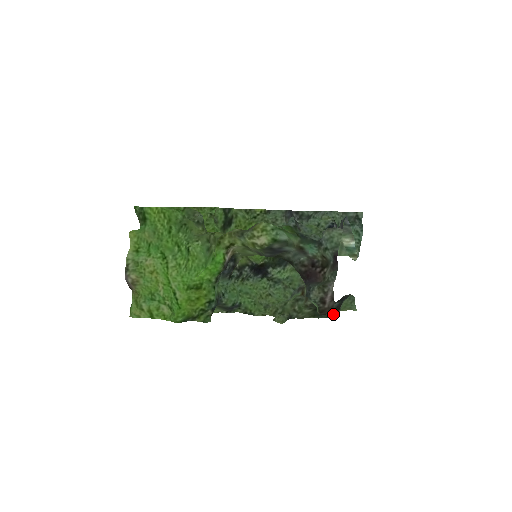
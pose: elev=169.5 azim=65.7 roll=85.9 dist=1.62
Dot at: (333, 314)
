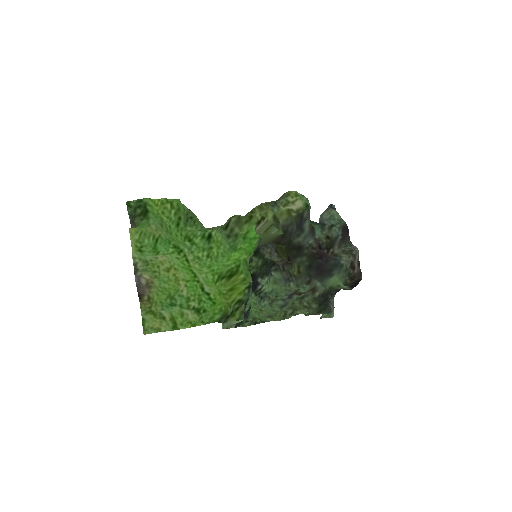
Dot at: (332, 309)
